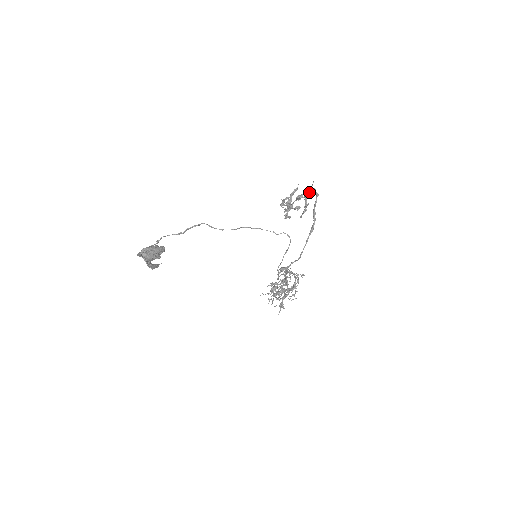
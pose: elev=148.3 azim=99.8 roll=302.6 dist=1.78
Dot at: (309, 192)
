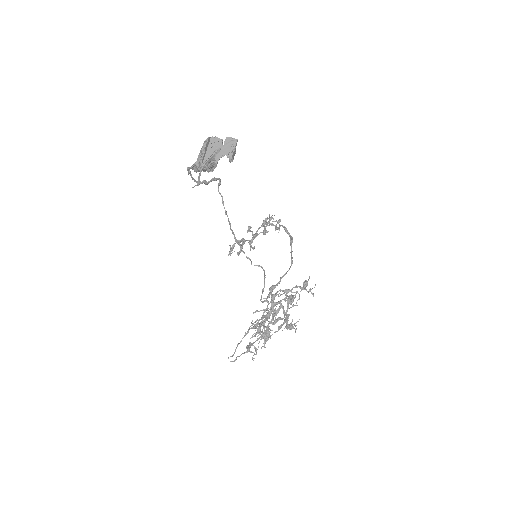
Dot at: (271, 219)
